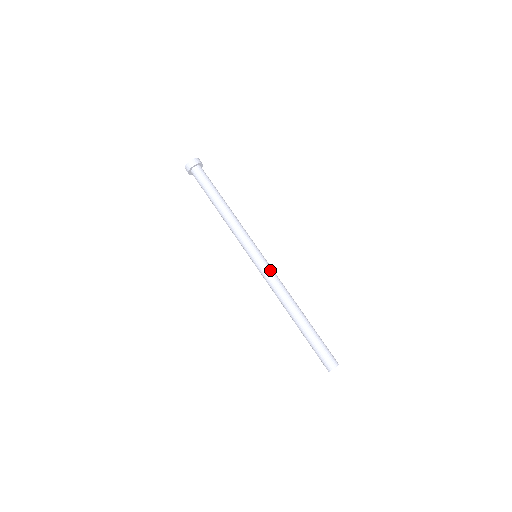
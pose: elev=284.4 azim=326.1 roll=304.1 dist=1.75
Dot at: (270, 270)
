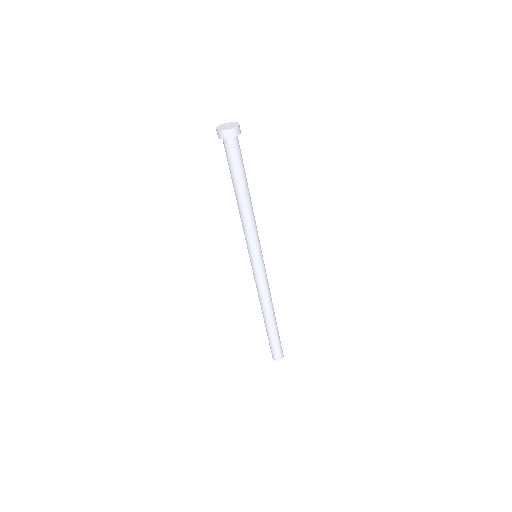
Dot at: (263, 277)
